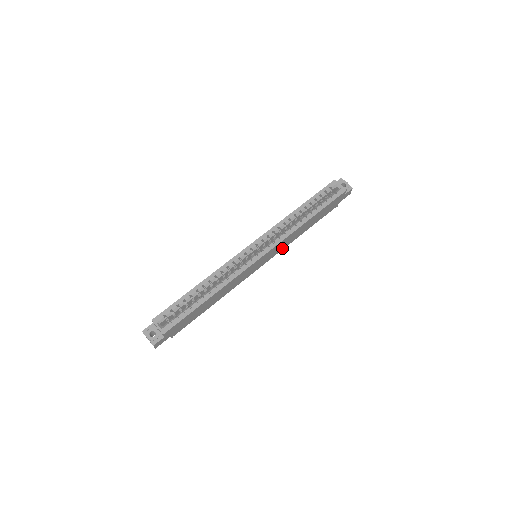
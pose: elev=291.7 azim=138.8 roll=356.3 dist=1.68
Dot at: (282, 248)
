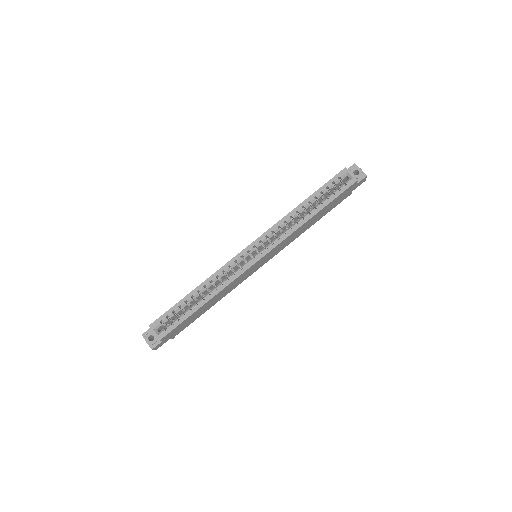
Dot at: (285, 245)
